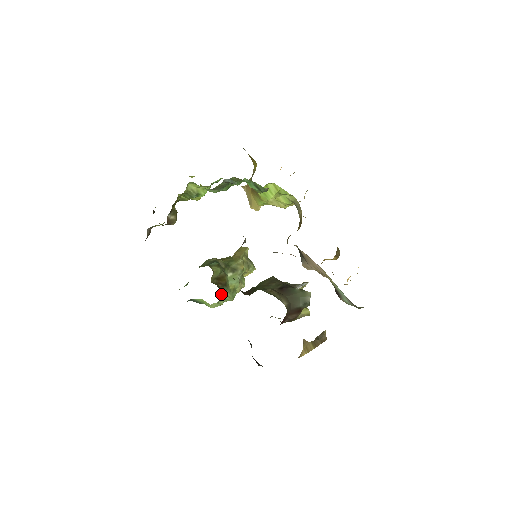
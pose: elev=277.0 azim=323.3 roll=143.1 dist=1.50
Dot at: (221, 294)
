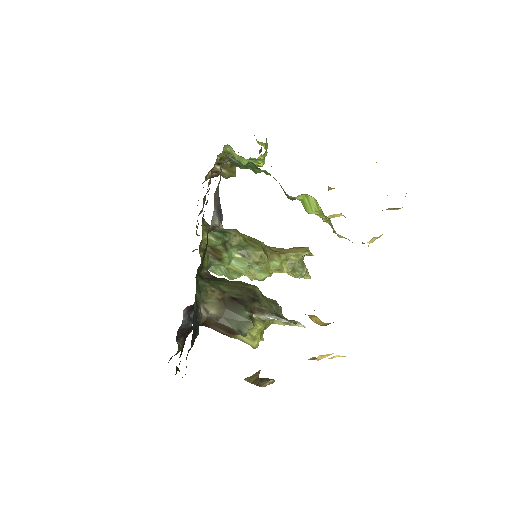
Dot at: (217, 265)
